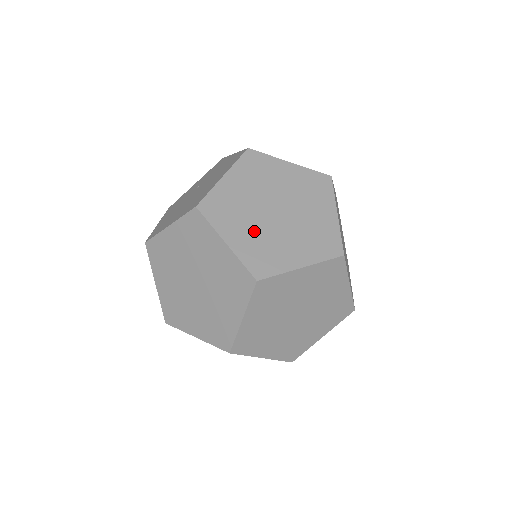
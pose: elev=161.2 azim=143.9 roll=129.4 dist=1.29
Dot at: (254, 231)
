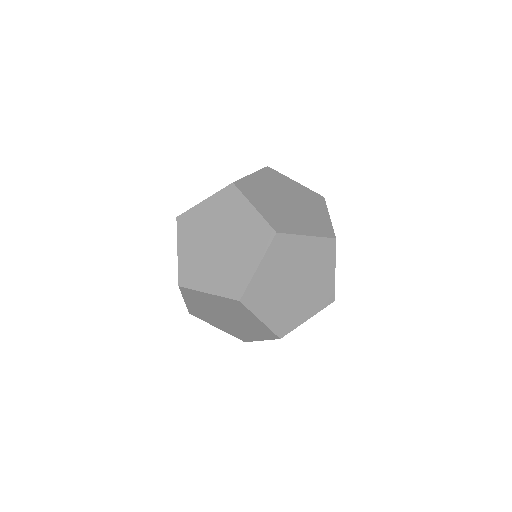
Dot at: (273, 207)
